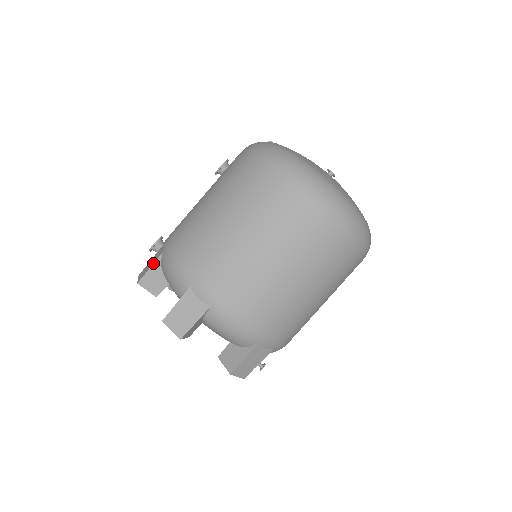
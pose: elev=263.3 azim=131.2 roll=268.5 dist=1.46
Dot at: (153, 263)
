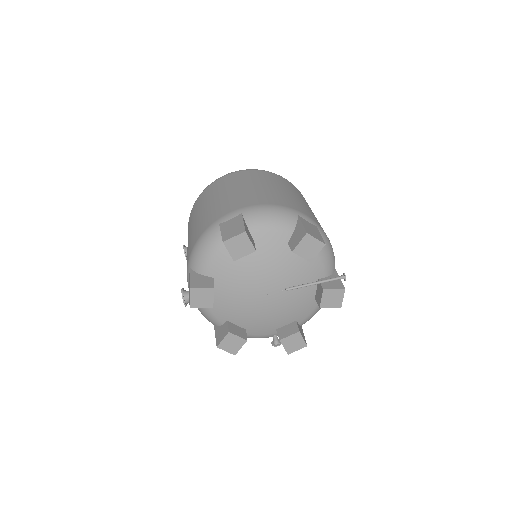
Dot at: (189, 274)
